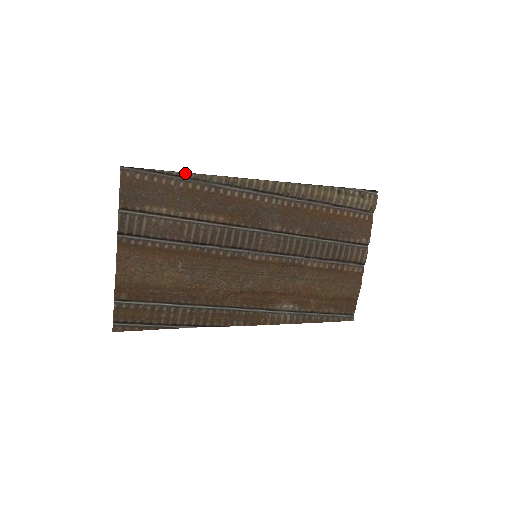
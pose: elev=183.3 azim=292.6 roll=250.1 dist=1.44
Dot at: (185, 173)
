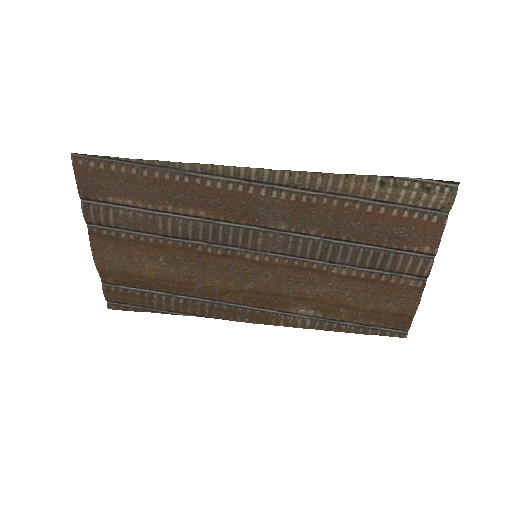
Dot at: (146, 160)
